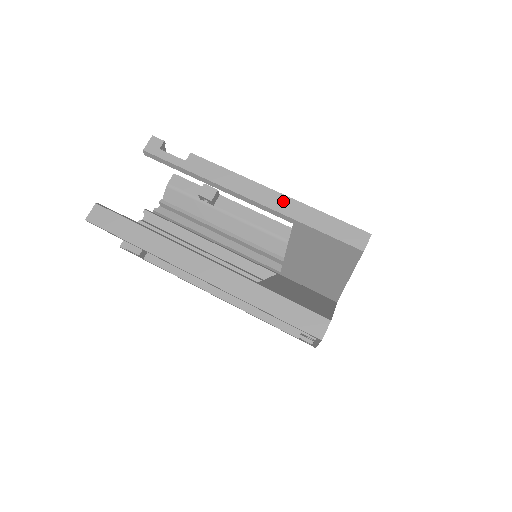
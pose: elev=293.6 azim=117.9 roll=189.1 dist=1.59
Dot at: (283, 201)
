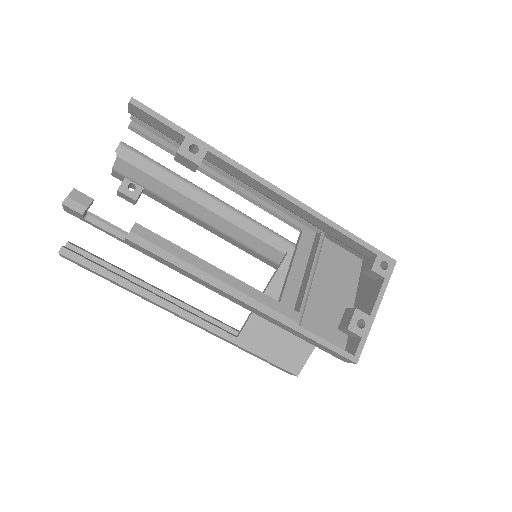
Dot at: (257, 312)
